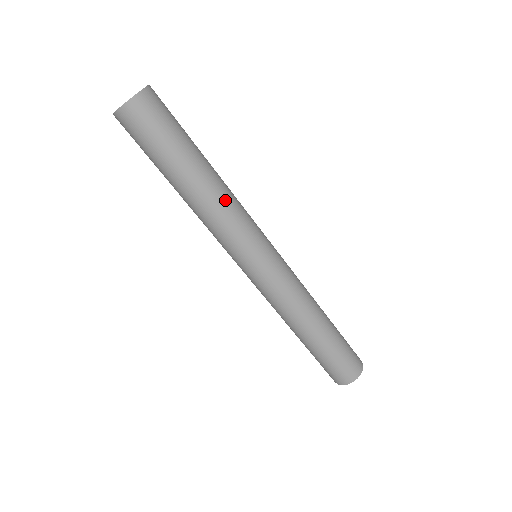
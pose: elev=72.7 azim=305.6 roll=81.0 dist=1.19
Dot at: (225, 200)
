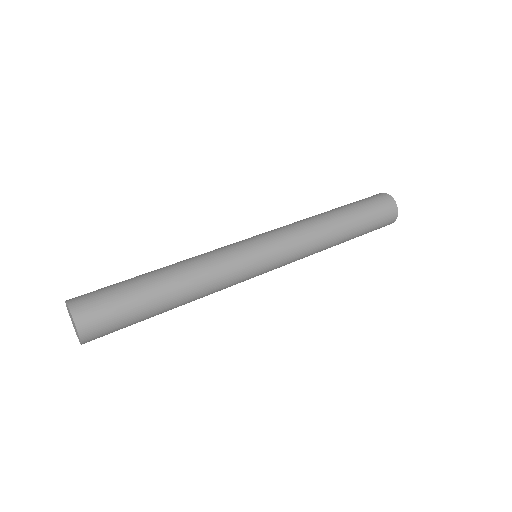
Dot at: (200, 273)
